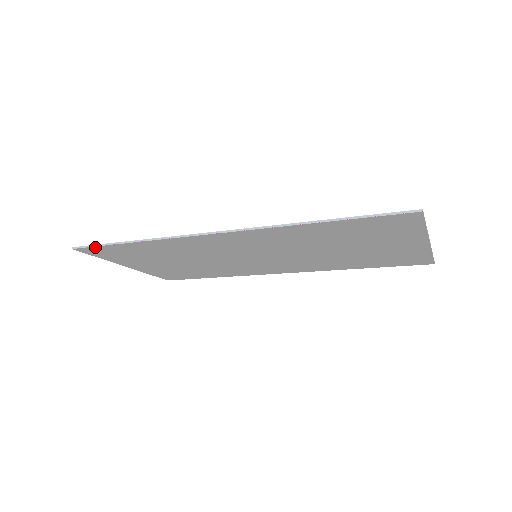
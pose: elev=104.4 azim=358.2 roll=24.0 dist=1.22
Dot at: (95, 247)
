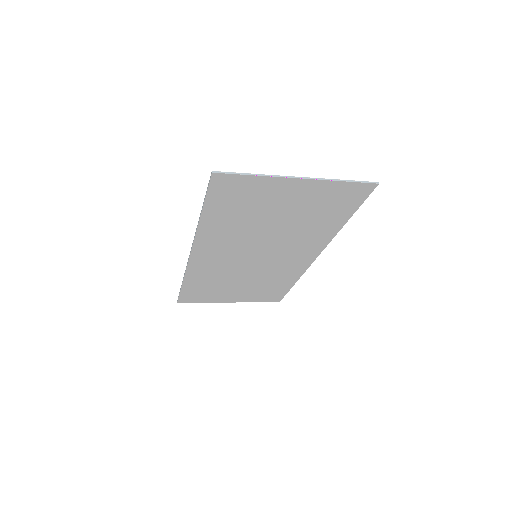
Dot at: (180, 296)
